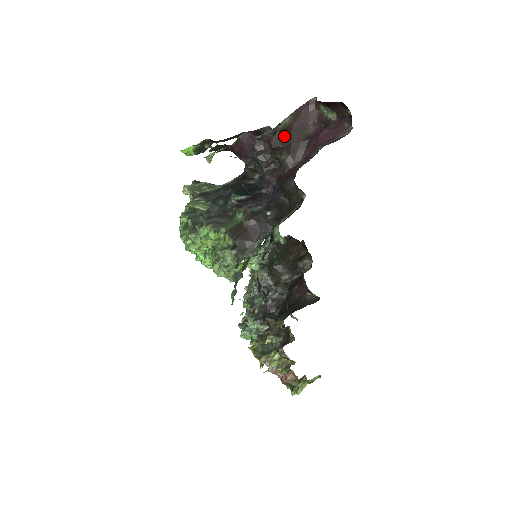
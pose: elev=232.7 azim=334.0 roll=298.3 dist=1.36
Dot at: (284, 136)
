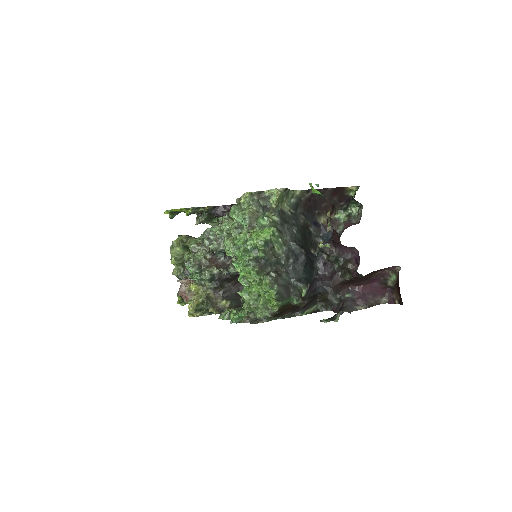
Dot at: occluded
